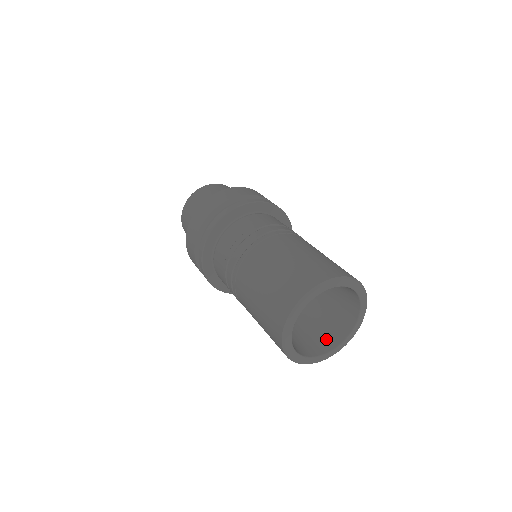
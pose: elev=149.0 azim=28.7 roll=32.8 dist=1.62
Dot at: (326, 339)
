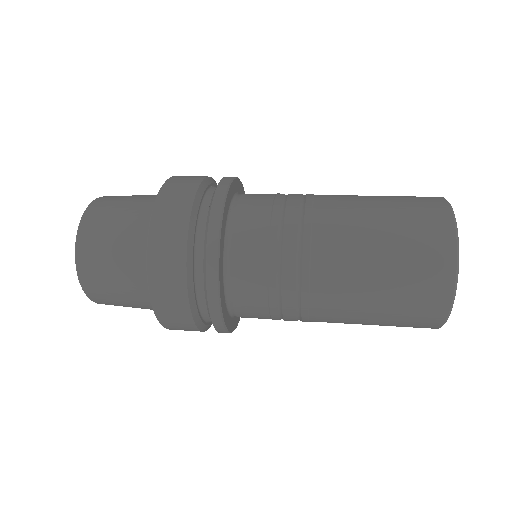
Dot at: occluded
